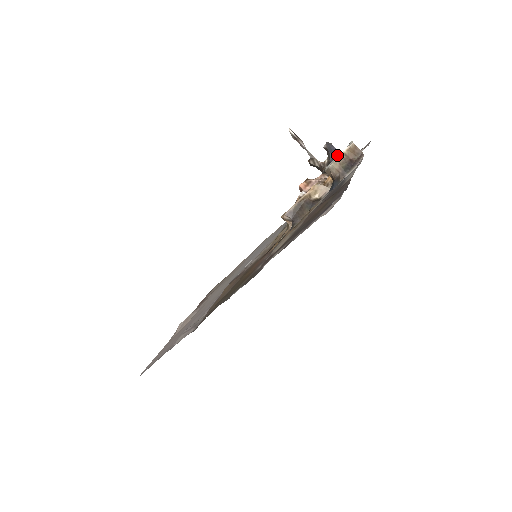
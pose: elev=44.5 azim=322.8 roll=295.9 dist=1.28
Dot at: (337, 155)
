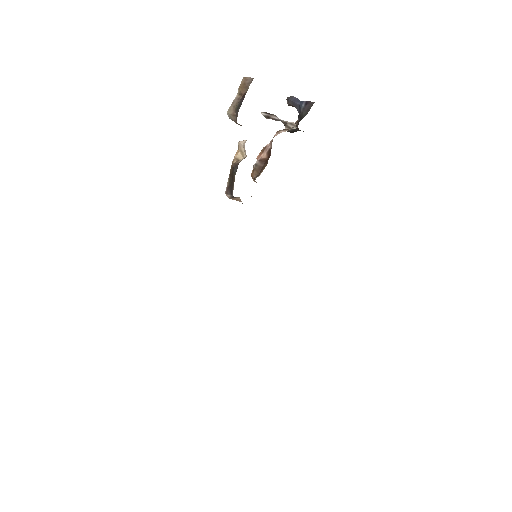
Dot at: (301, 103)
